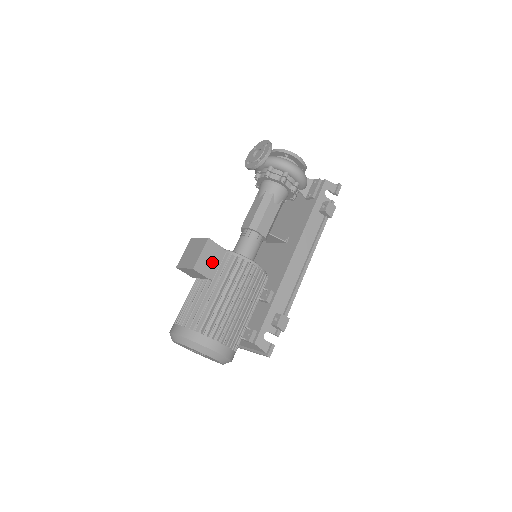
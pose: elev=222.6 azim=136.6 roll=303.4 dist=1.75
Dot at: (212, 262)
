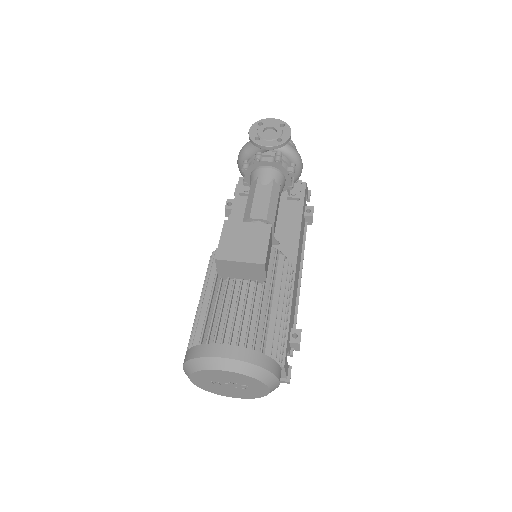
Dot at: (268, 258)
